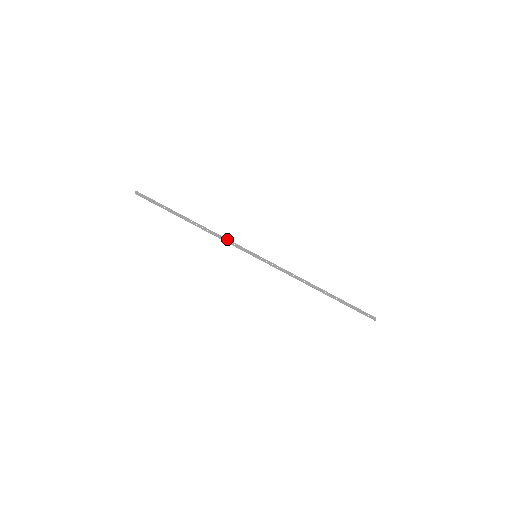
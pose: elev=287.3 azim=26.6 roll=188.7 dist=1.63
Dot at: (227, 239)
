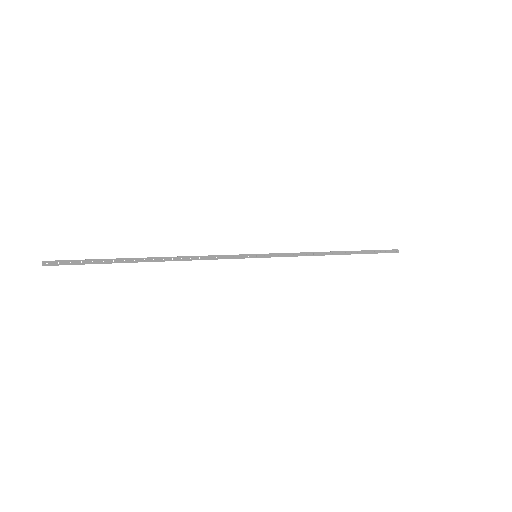
Dot at: (212, 256)
